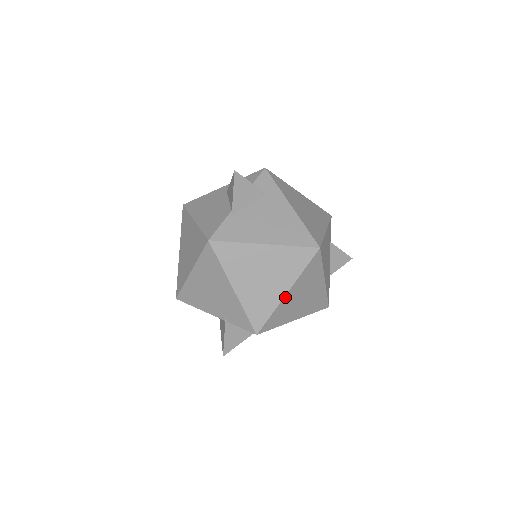
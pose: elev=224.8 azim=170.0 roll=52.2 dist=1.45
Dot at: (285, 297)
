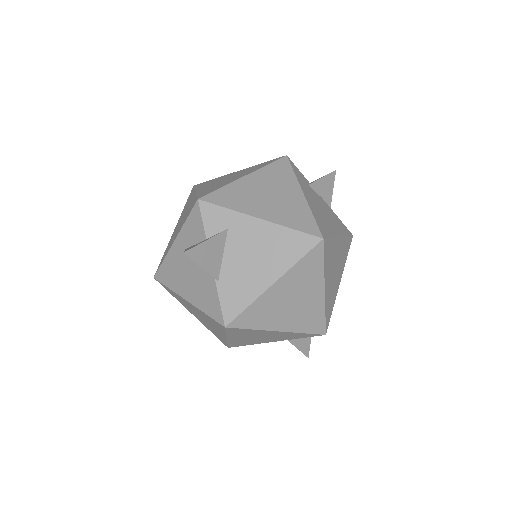
Dot at: (325, 294)
